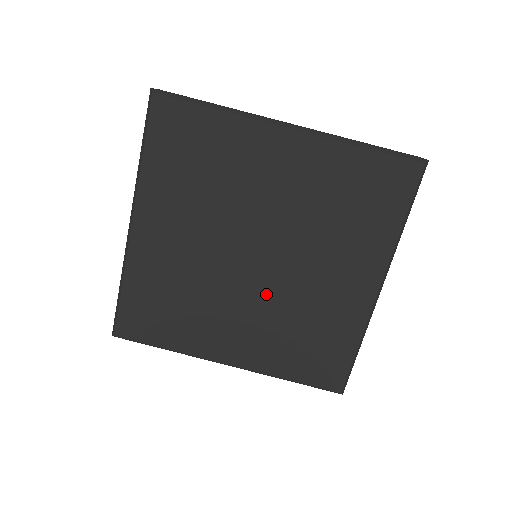
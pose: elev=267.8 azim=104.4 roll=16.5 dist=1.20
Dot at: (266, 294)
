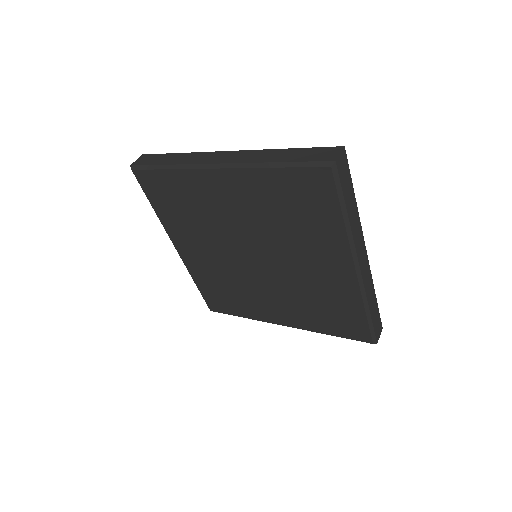
Dot at: (236, 267)
